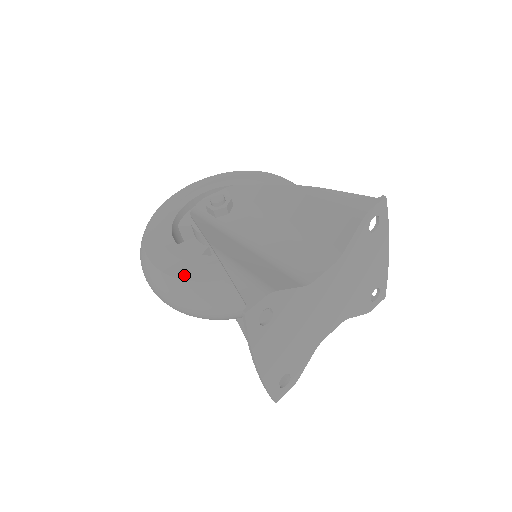
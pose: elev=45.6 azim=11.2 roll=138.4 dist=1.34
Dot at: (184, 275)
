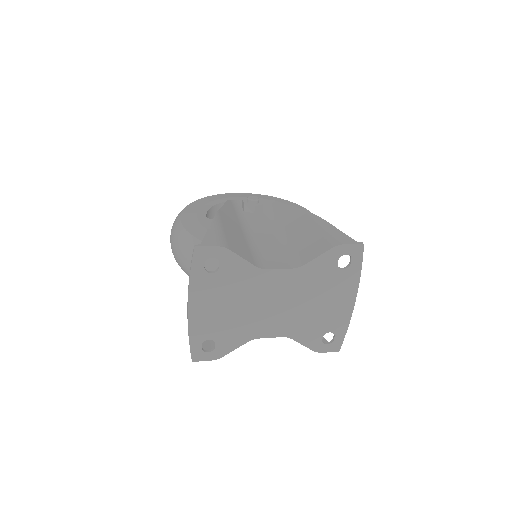
Dot at: (192, 231)
